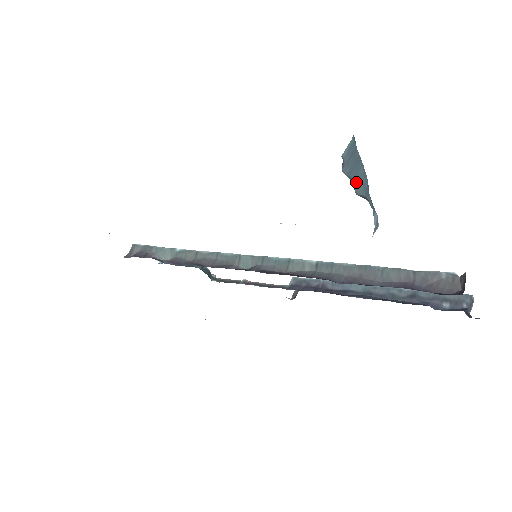
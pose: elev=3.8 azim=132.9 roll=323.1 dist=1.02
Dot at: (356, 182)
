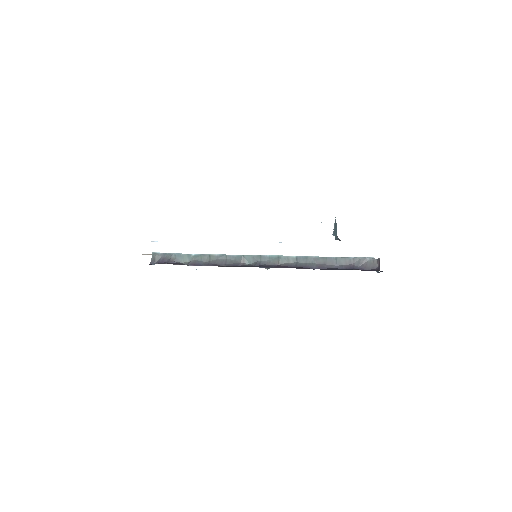
Dot at: (335, 234)
